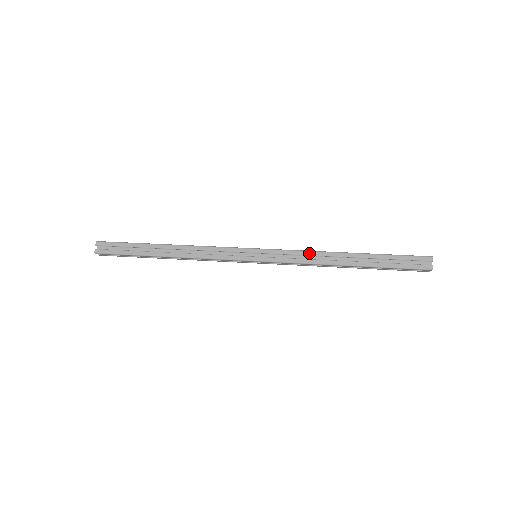
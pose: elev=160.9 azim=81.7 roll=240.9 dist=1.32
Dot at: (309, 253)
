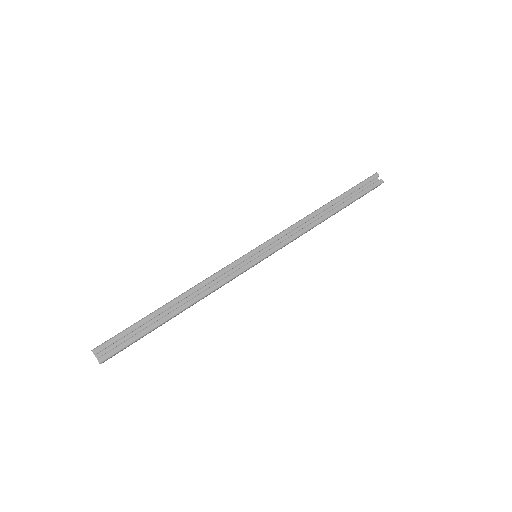
Dot at: occluded
